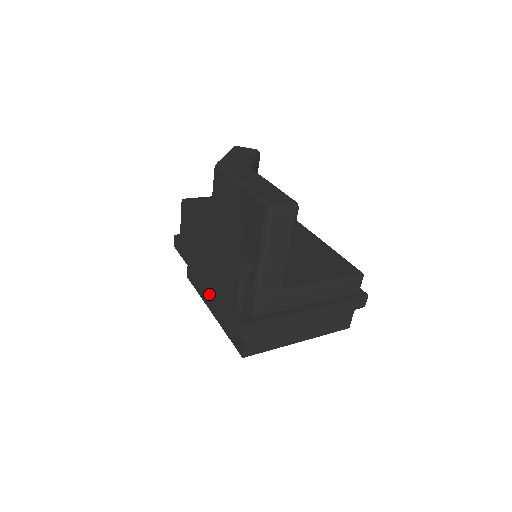
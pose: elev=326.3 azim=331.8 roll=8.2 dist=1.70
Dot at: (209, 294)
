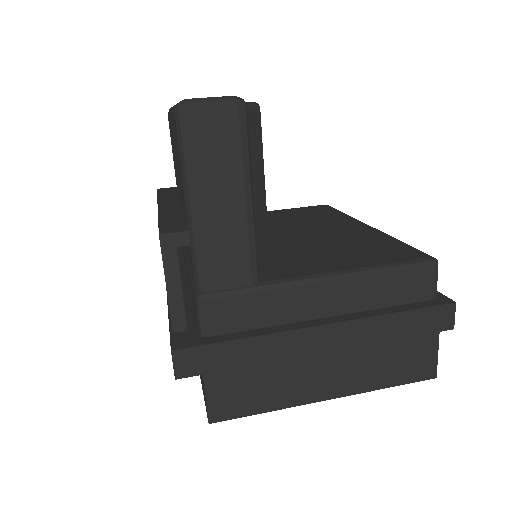
Dot at: occluded
